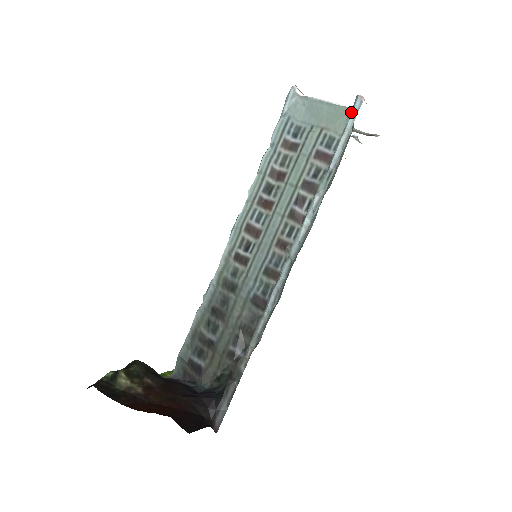
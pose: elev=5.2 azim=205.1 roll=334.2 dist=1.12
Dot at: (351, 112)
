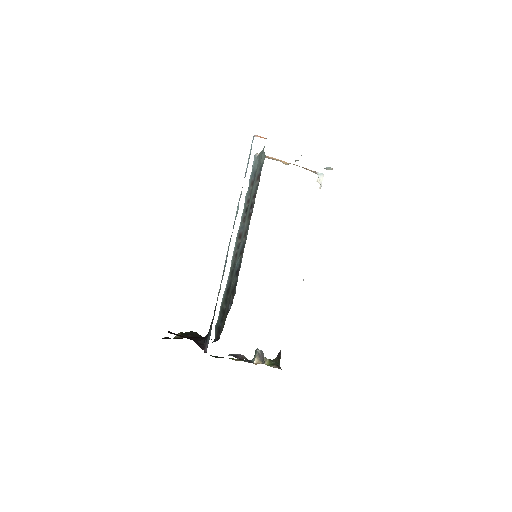
Dot at: (251, 145)
